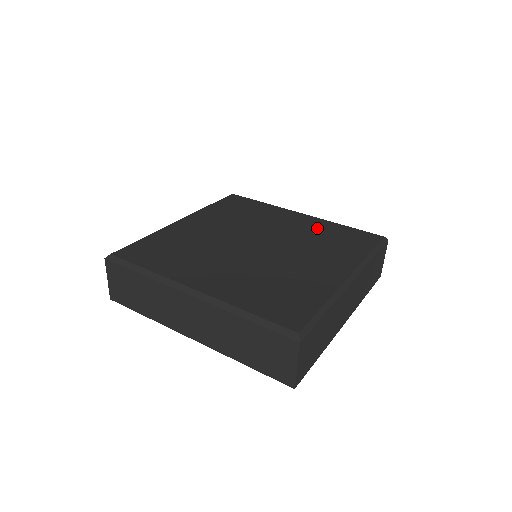
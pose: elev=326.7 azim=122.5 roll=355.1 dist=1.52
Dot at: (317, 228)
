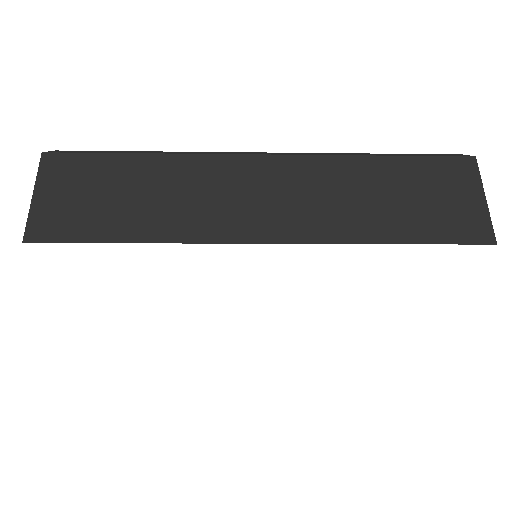
Dot at: occluded
